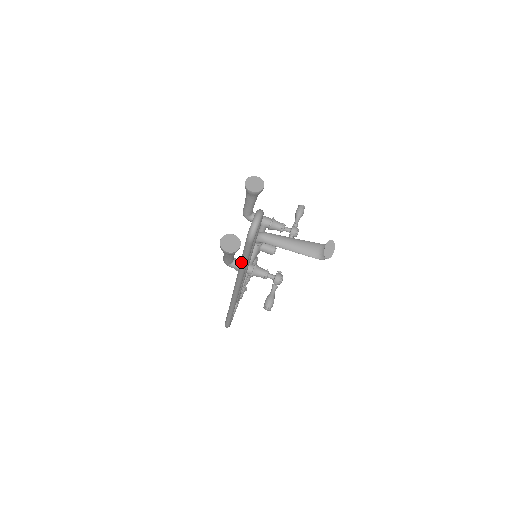
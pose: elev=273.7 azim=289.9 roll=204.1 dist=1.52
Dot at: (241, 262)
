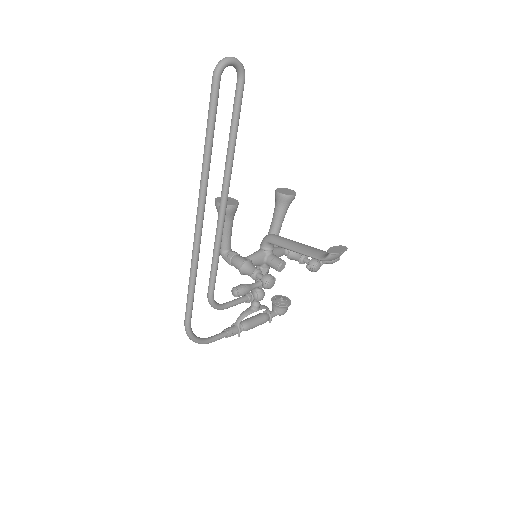
Dot at: (206, 130)
